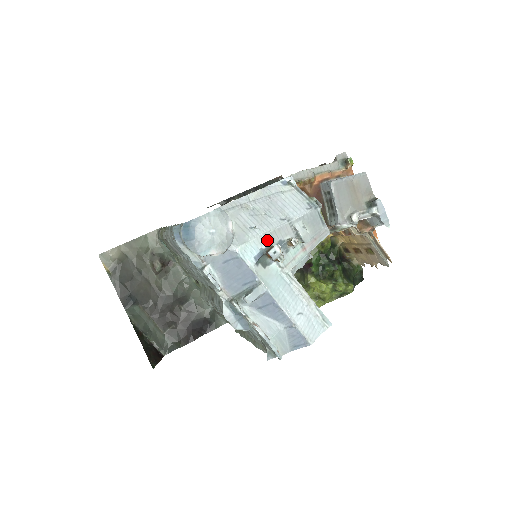
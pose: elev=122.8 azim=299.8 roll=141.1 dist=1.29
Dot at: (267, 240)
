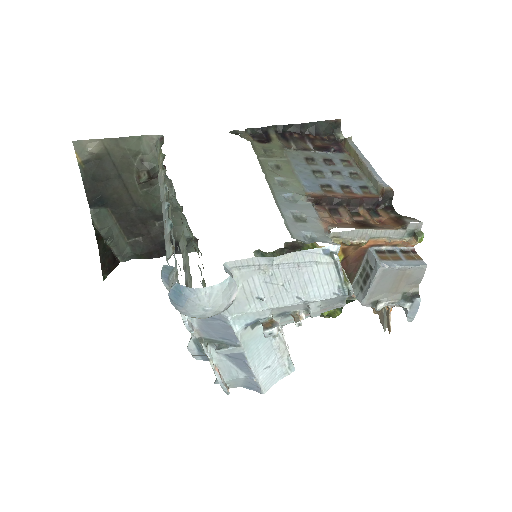
Dot at: (270, 313)
